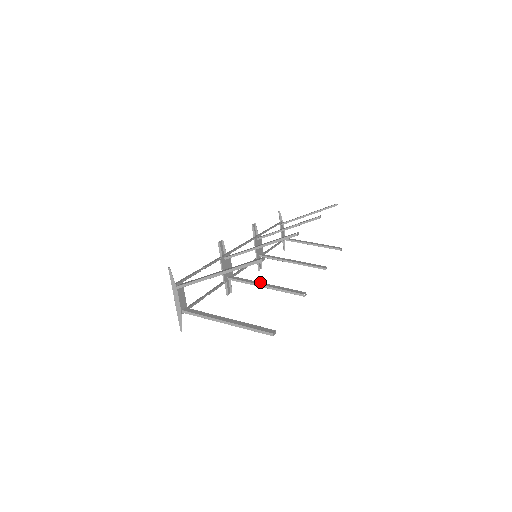
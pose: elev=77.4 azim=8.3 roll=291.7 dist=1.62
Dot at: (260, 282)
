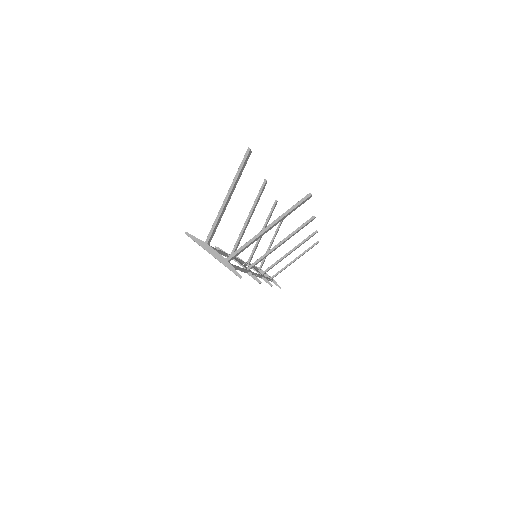
Dot at: (274, 247)
